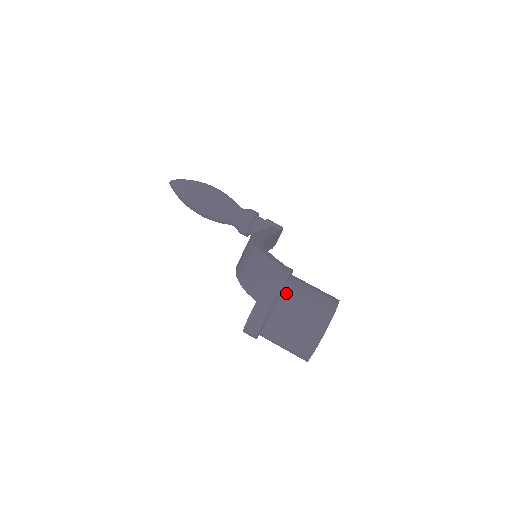
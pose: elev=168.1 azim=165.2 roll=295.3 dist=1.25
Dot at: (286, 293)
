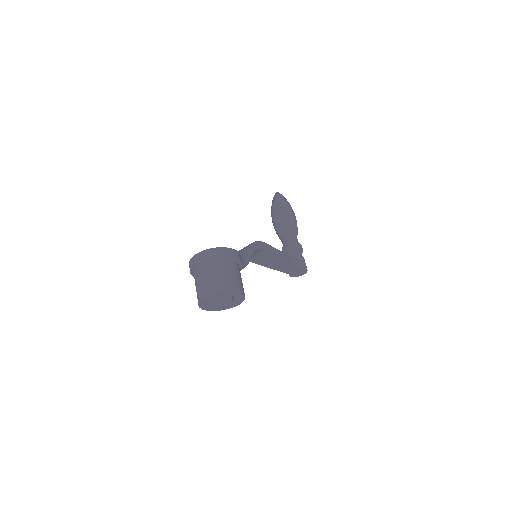
Dot at: (218, 261)
